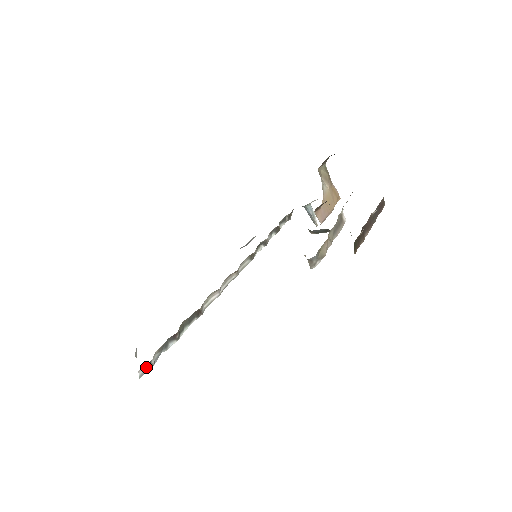
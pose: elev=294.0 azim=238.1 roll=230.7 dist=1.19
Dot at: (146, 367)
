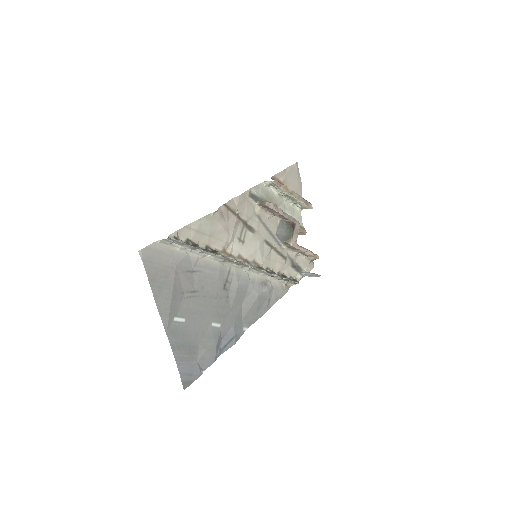
Dot at: (173, 238)
